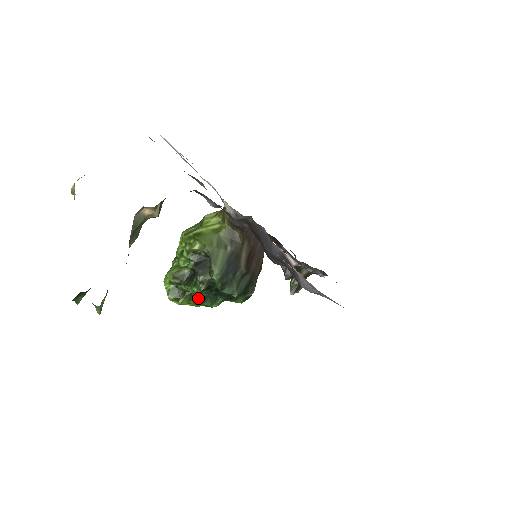
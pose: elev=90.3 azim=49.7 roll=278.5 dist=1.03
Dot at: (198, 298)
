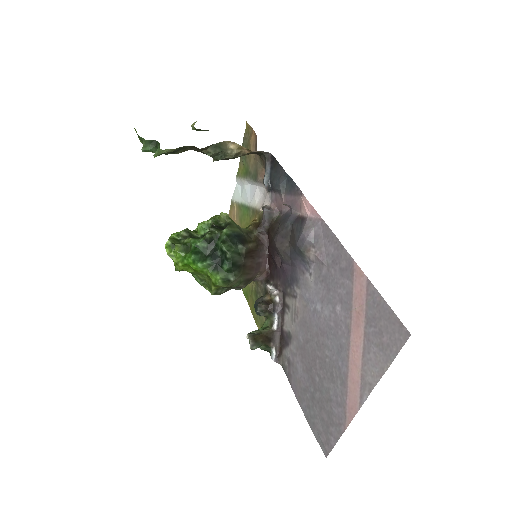
Dot at: (194, 248)
